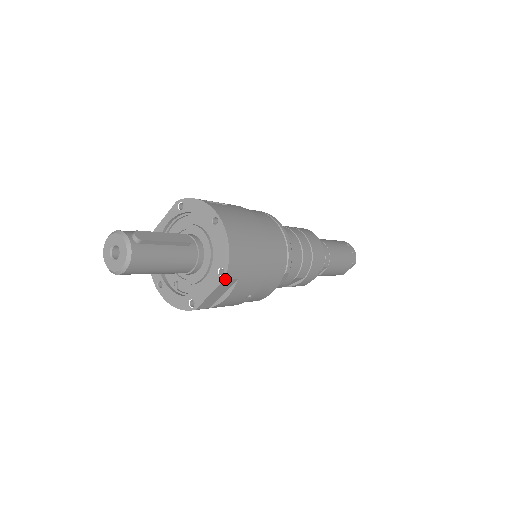
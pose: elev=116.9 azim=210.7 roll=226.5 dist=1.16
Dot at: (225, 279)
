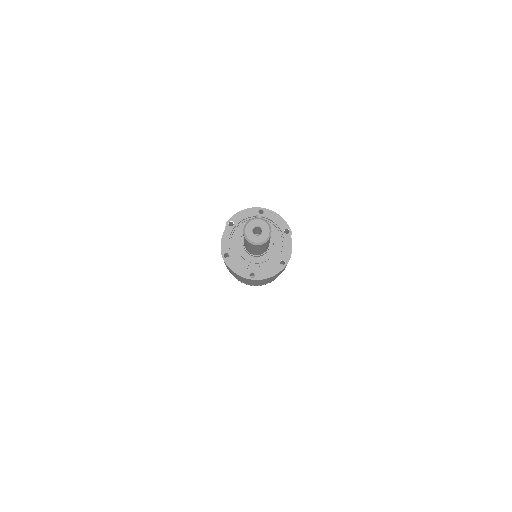
Dot at: (291, 233)
